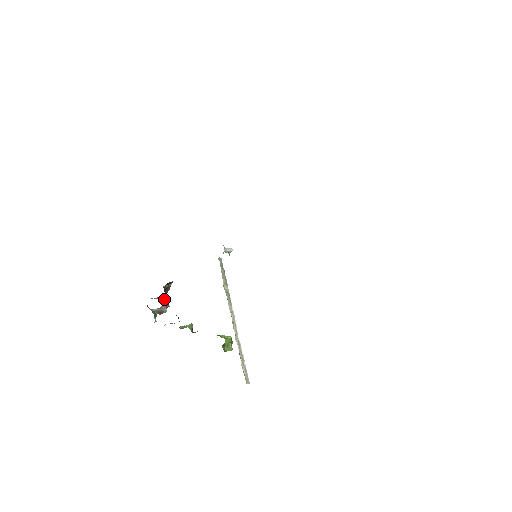
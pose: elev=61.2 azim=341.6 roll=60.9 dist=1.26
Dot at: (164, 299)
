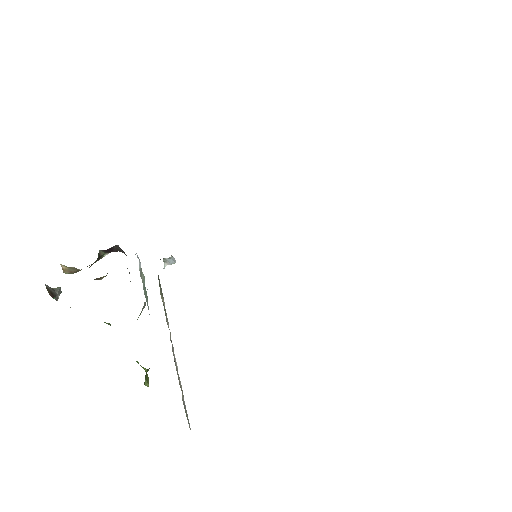
Dot at: occluded
